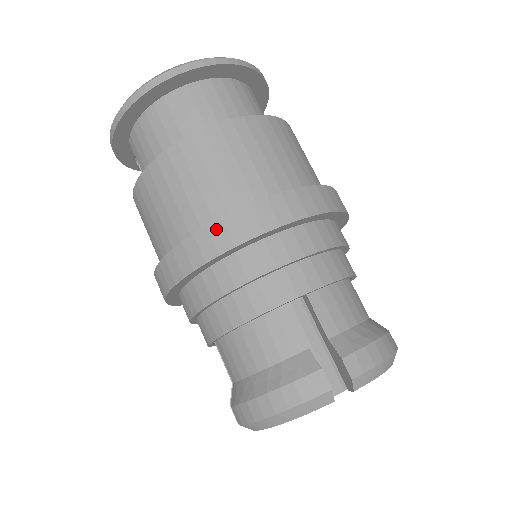
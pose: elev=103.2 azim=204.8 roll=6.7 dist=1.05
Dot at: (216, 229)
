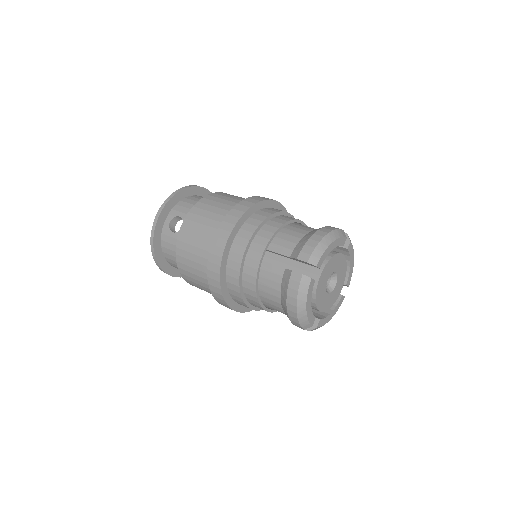
Dot at: (258, 197)
